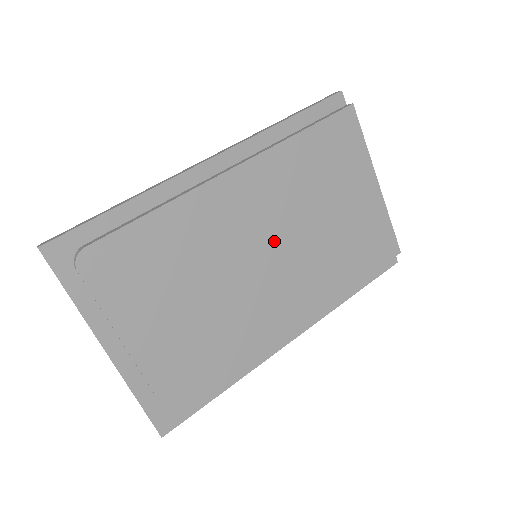
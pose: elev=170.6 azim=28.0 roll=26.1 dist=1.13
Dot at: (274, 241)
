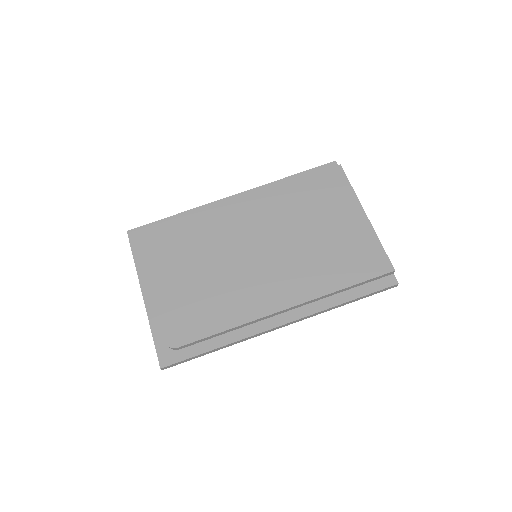
Dot at: (267, 244)
